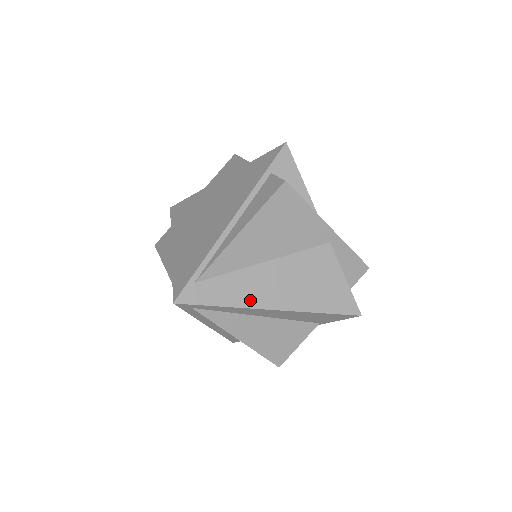
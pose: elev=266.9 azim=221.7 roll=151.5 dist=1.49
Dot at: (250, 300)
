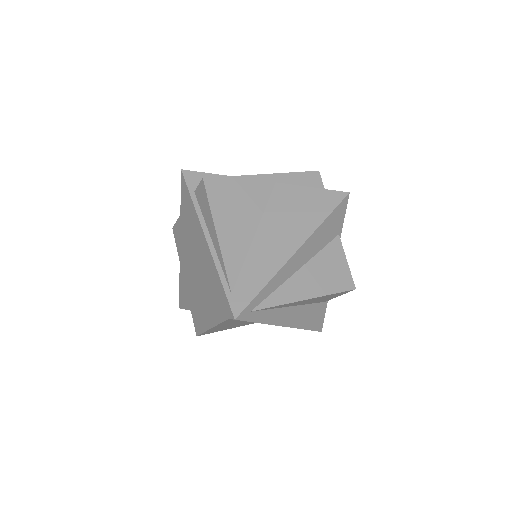
Dot at: (276, 263)
